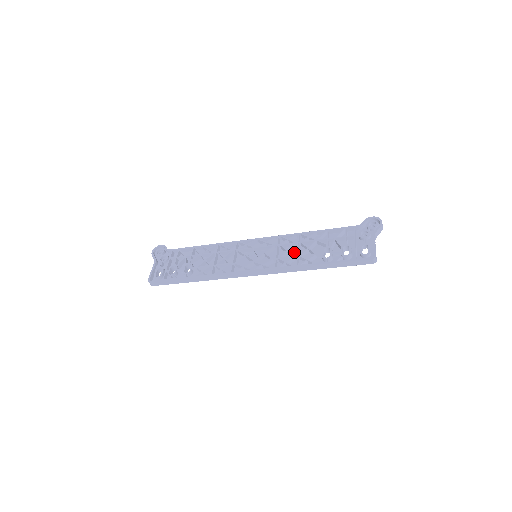
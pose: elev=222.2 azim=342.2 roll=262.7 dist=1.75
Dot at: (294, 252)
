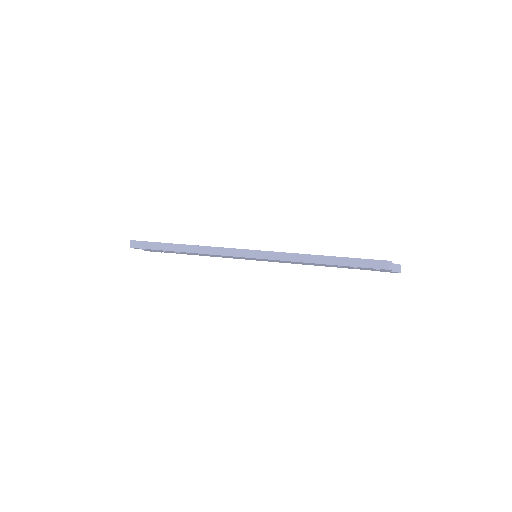
Dot at: occluded
